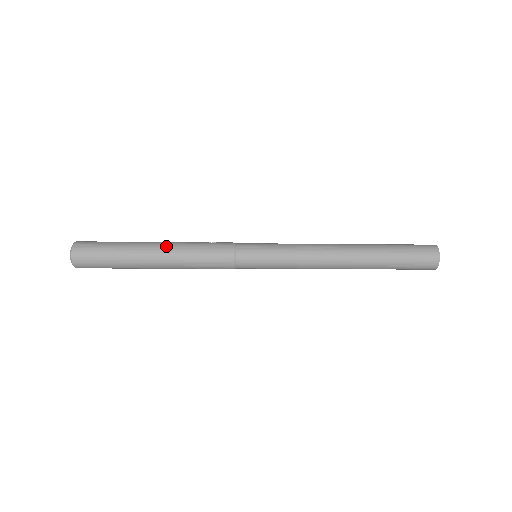
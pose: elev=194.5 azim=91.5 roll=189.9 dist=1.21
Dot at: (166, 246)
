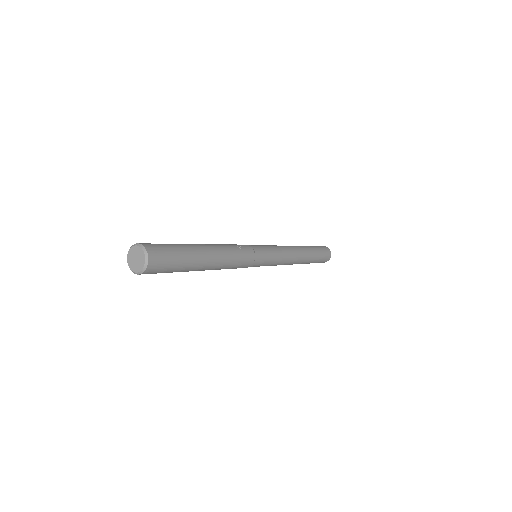
Dot at: (217, 260)
